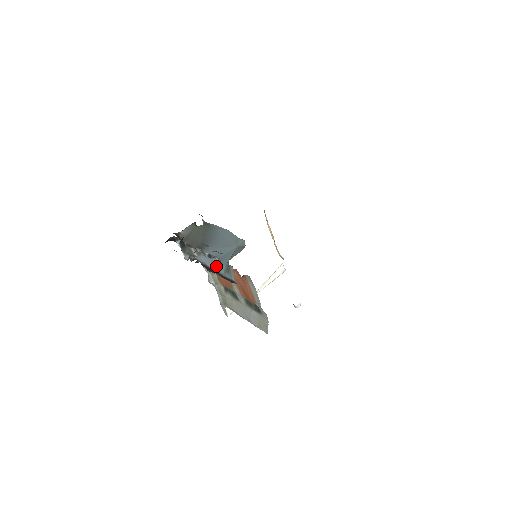
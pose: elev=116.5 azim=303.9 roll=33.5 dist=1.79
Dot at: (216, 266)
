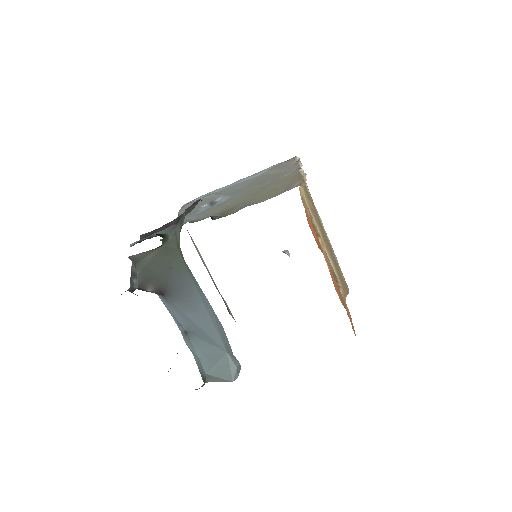
Dot at: (185, 338)
